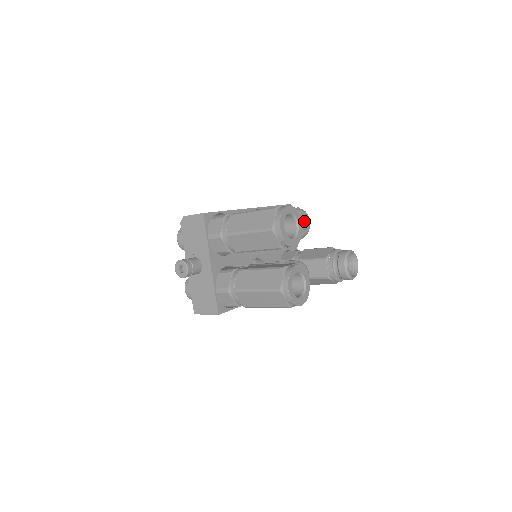
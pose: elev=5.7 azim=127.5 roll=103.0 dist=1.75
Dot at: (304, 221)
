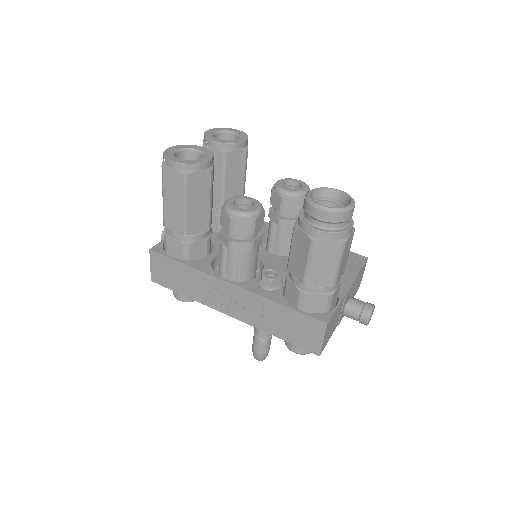
Dot at: occluded
